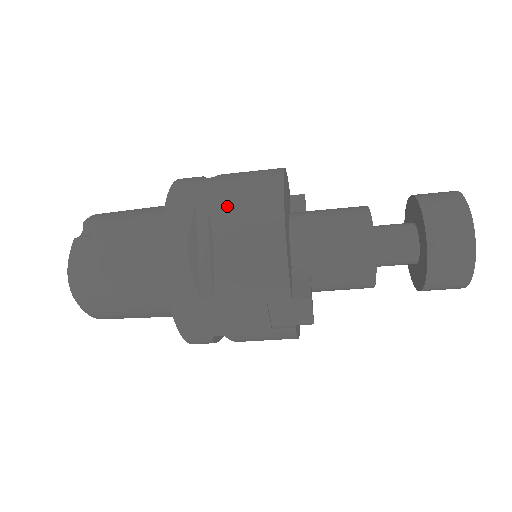
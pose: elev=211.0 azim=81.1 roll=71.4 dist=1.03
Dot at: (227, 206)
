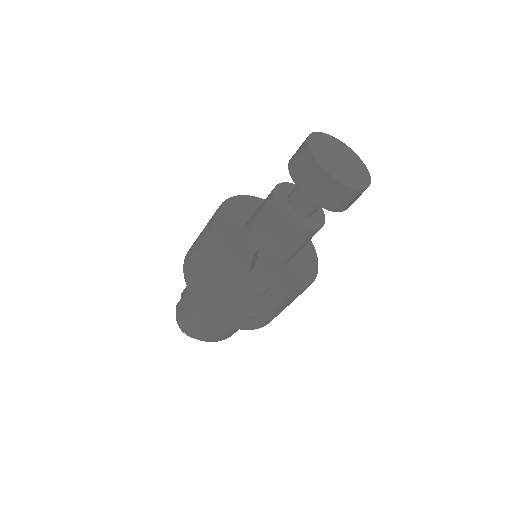
Dot at: (199, 245)
